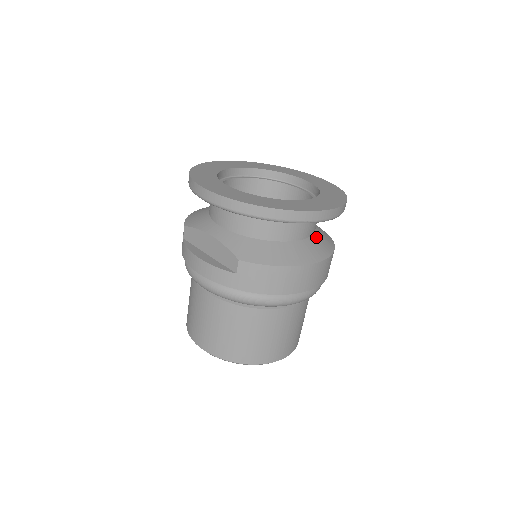
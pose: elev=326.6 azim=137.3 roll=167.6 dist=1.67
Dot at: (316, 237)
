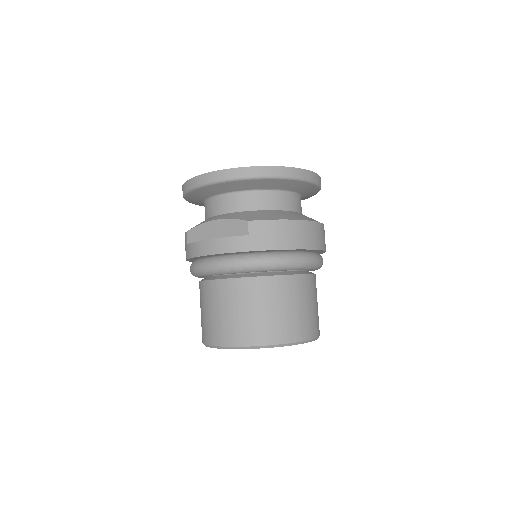
Dot at: occluded
